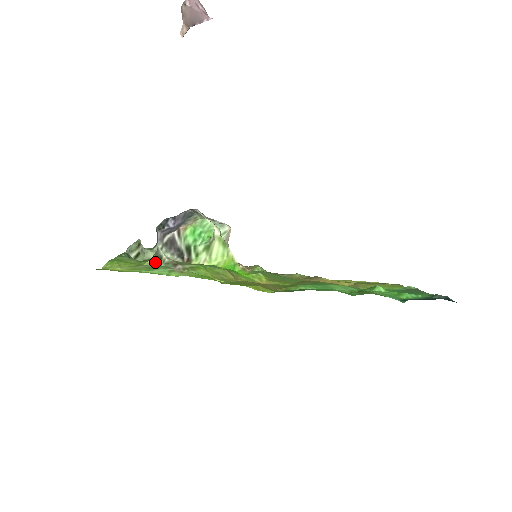
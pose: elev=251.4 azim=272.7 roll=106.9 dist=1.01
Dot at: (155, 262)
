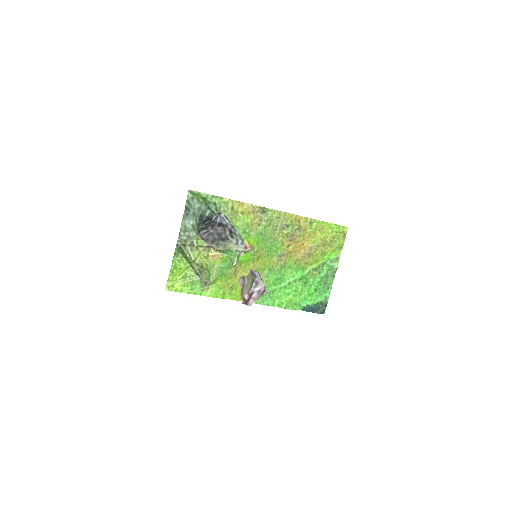
Dot at: (195, 273)
